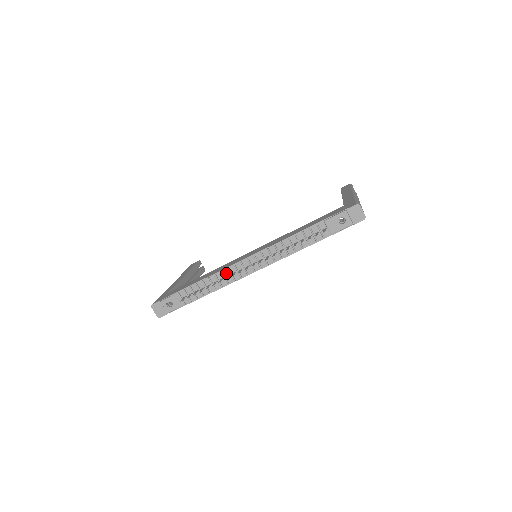
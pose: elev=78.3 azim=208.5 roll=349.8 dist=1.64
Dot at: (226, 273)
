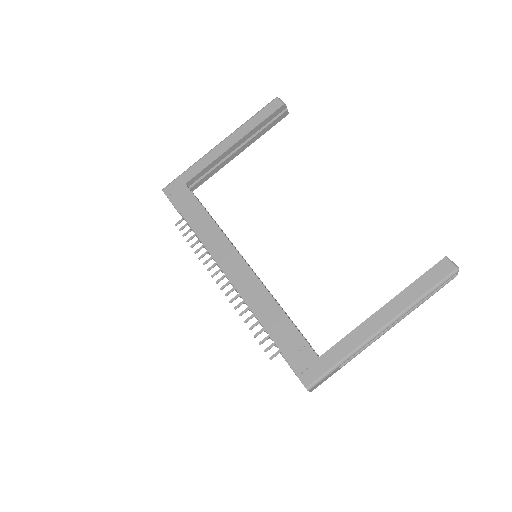
Dot at: (211, 255)
